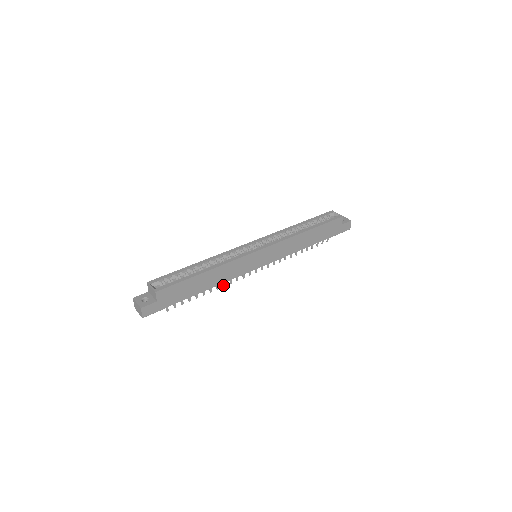
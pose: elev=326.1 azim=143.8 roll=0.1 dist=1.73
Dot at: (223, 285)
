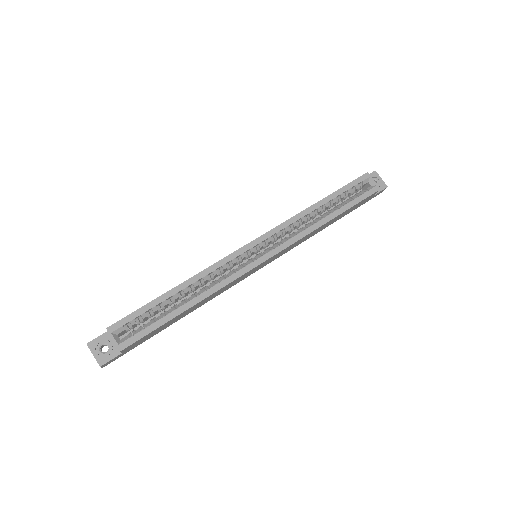
Dot at: occluded
